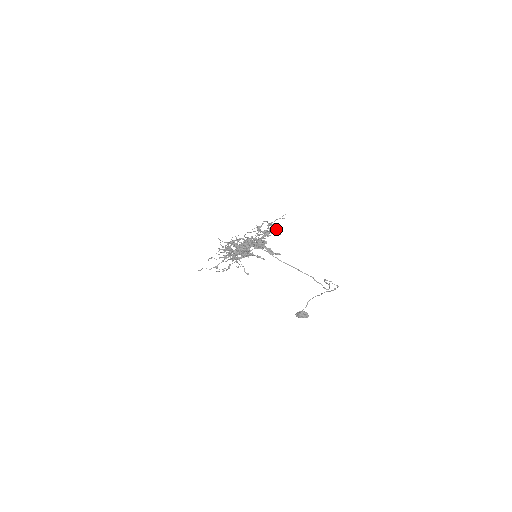
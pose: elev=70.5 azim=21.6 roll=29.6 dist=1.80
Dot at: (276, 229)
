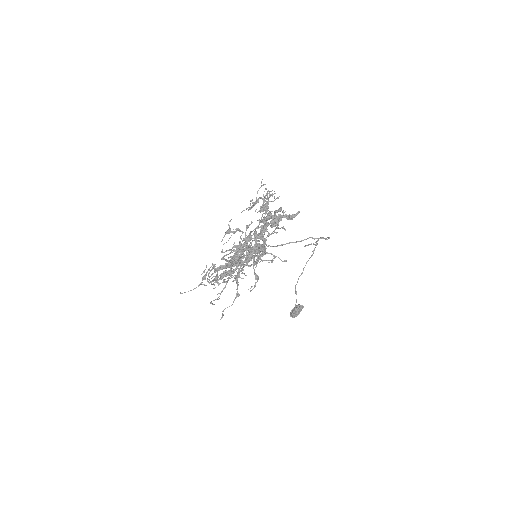
Dot at: occluded
